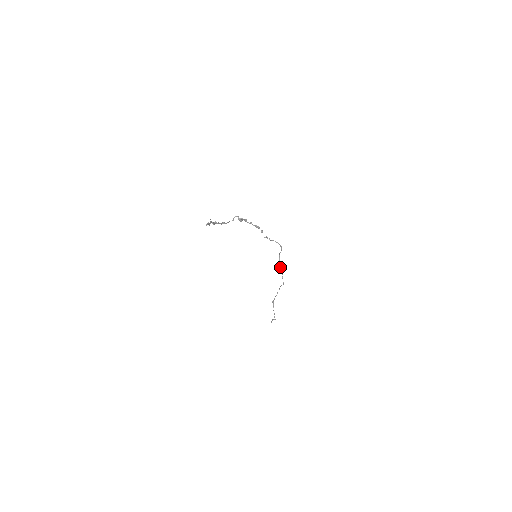
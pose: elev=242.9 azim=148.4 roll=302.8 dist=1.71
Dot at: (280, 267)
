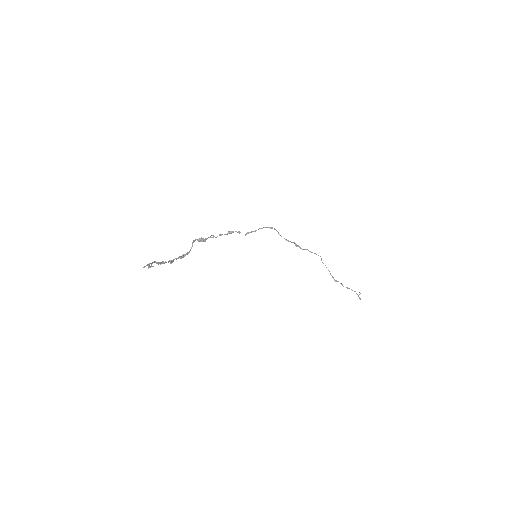
Dot at: (296, 245)
